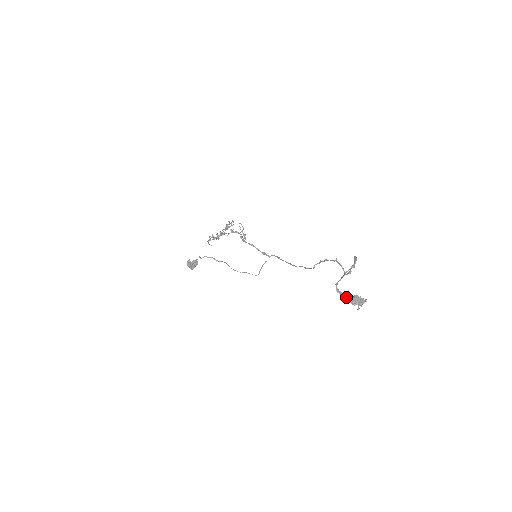
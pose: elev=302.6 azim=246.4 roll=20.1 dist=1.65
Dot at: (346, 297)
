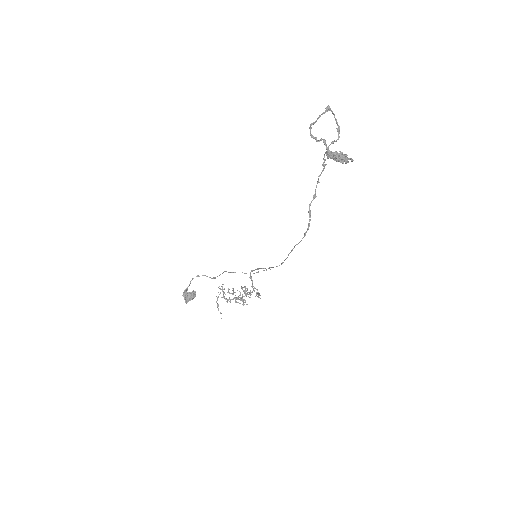
Dot at: (321, 139)
